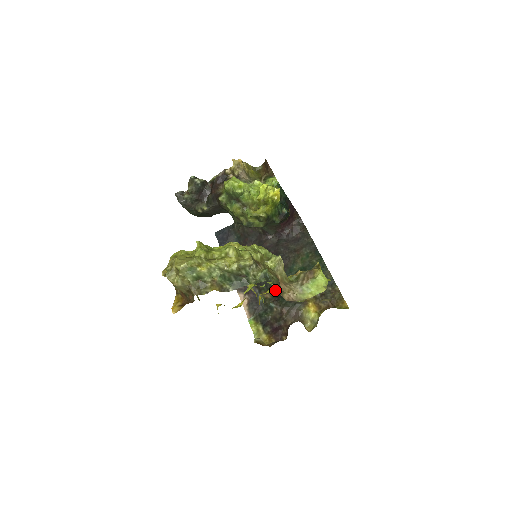
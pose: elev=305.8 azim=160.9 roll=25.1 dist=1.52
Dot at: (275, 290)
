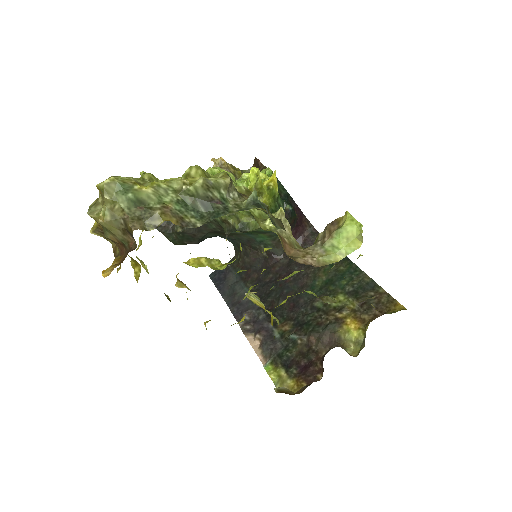
Dot at: (295, 318)
